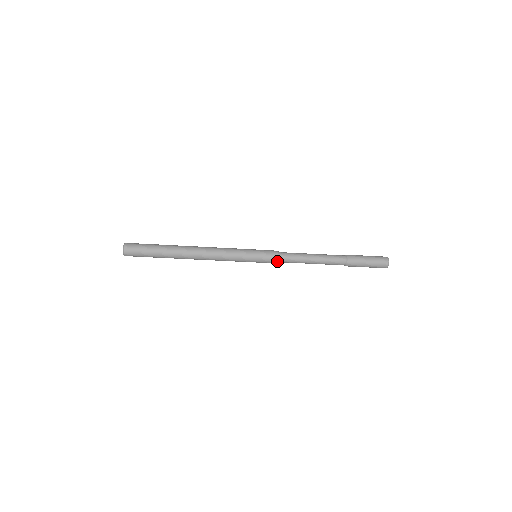
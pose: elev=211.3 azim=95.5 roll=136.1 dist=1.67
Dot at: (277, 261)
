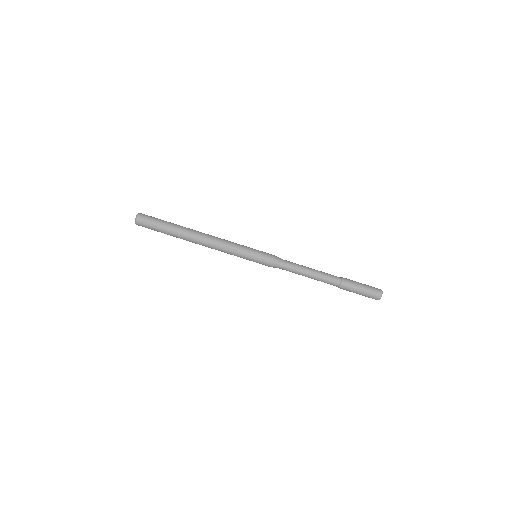
Dot at: (277, 257)
